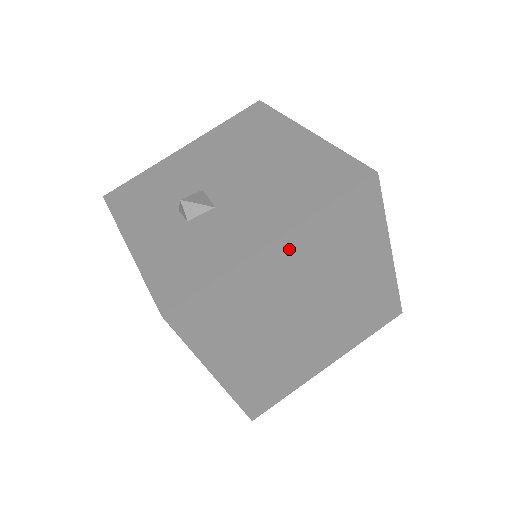
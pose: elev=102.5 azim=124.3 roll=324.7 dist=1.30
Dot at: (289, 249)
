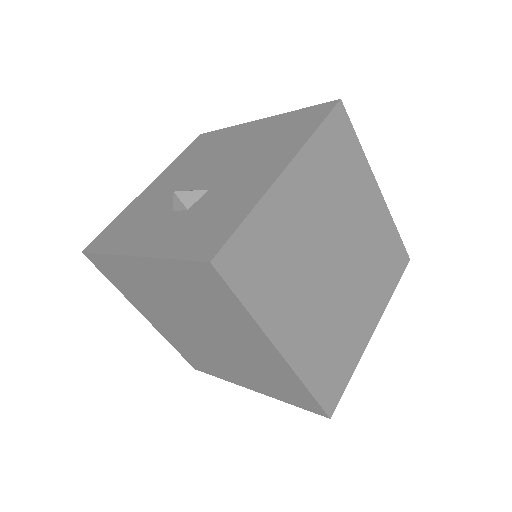
Dot at: (299, 179)
